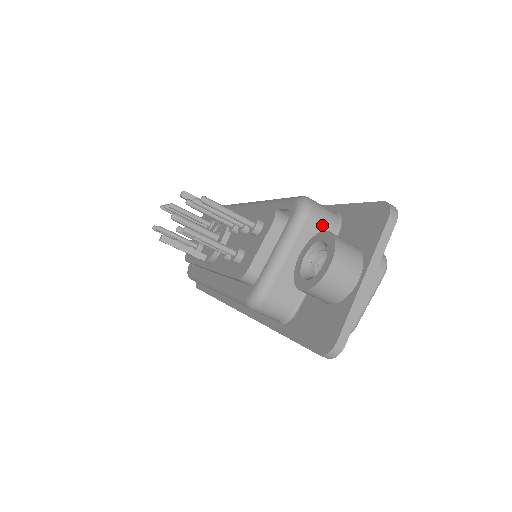
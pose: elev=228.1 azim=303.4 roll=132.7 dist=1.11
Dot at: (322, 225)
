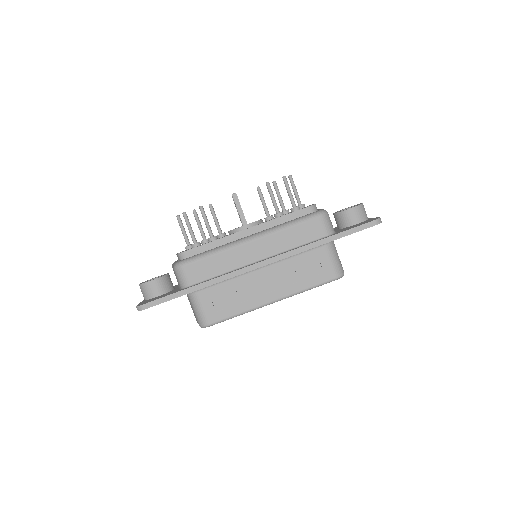
Dot at: occluded
